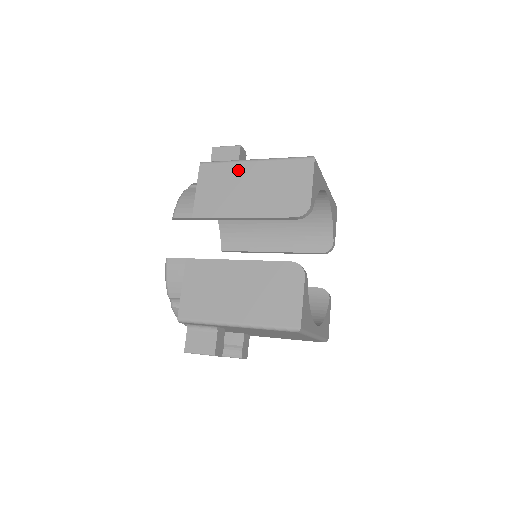
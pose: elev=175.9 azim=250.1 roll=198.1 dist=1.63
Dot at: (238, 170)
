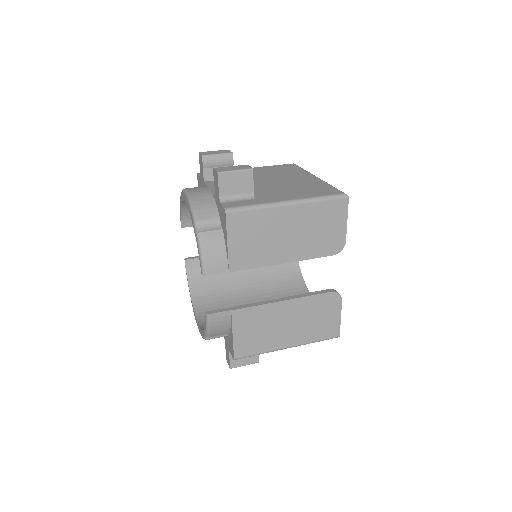
Dot at: (273, 217)
